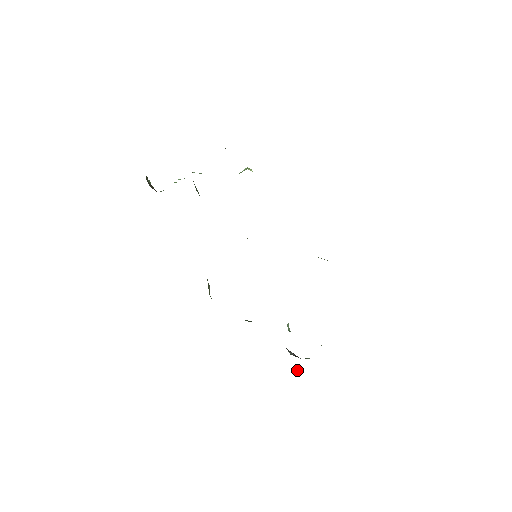
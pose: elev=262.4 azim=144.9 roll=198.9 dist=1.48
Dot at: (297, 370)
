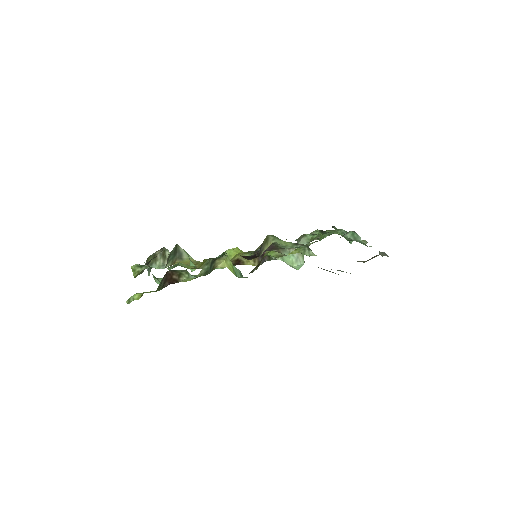
Dot at: occluded
